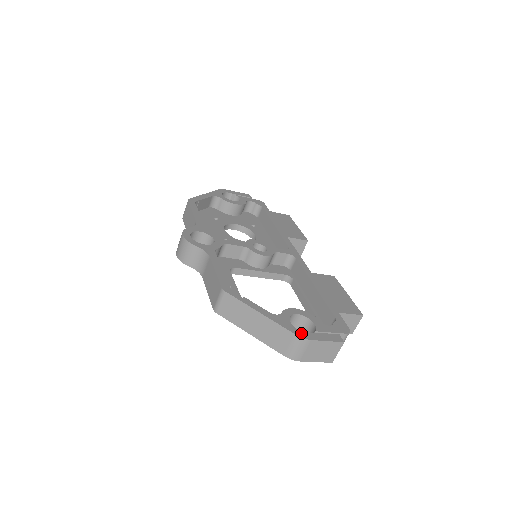
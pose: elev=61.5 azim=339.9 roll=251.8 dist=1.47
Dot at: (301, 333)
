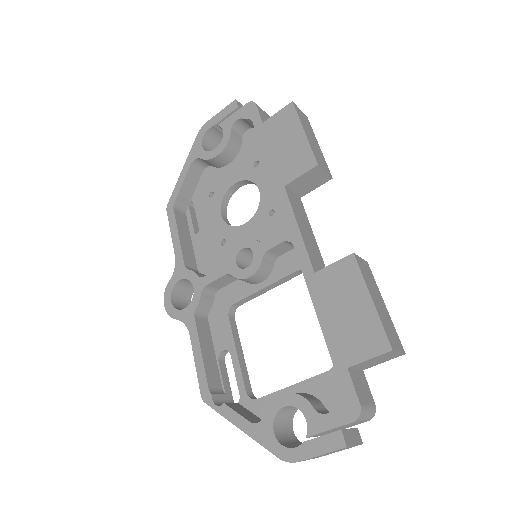
Dot at: (285, 452)
